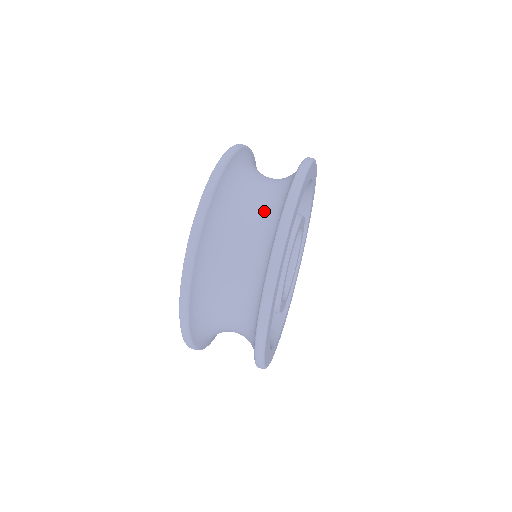
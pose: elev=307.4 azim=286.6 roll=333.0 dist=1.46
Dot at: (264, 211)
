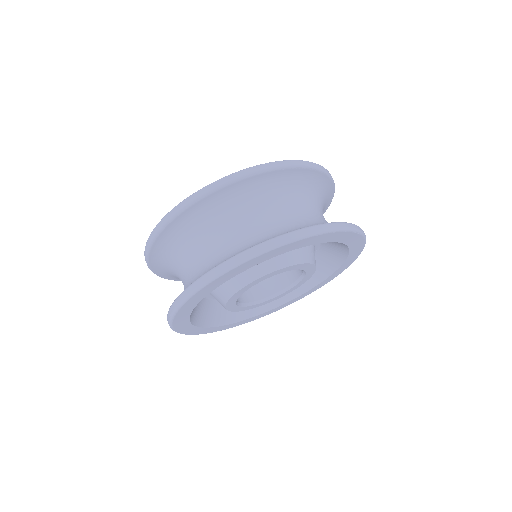
Dot at: (255, 233)
